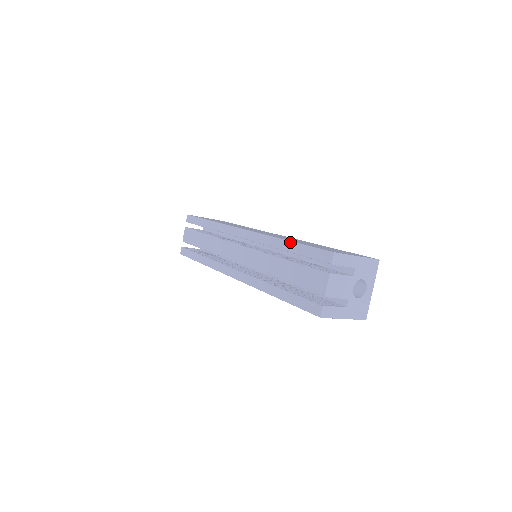
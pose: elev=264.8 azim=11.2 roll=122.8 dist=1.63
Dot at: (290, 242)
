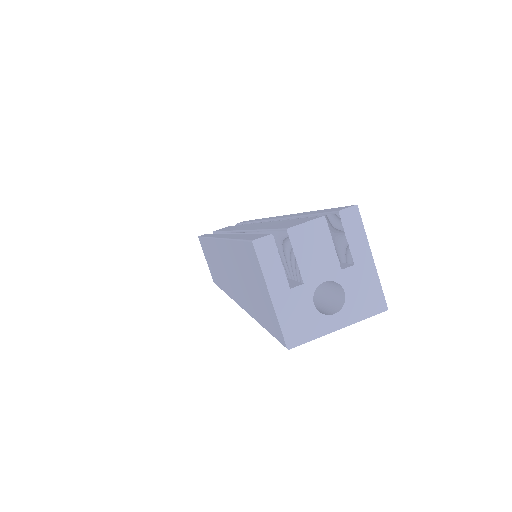
Dot at: occluded
